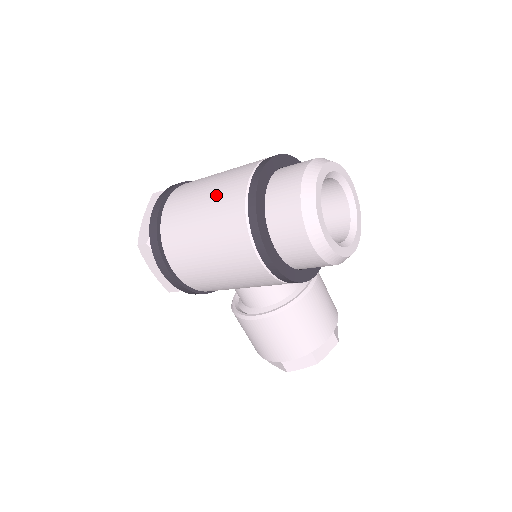
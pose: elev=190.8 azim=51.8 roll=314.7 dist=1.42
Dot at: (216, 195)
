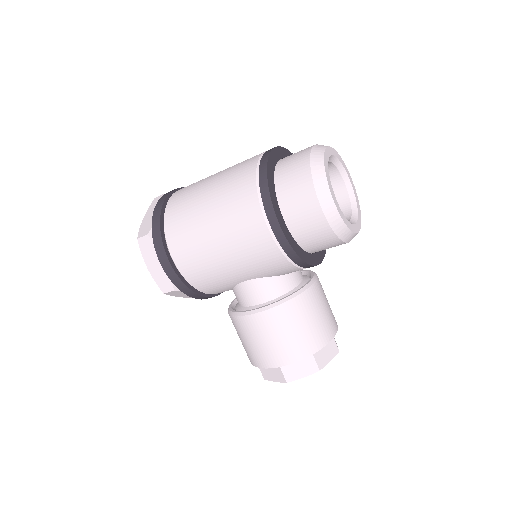
Dot at: (225, 177)
